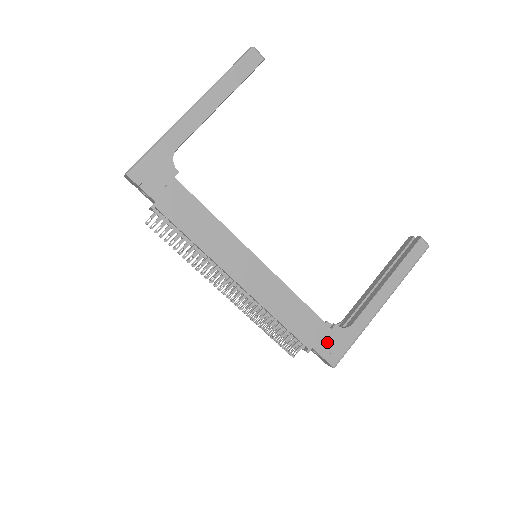
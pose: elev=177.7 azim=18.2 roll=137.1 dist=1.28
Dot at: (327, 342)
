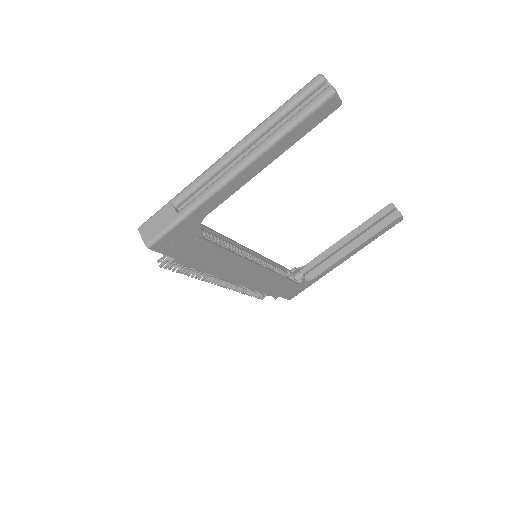
Dot at: (292, 291)
